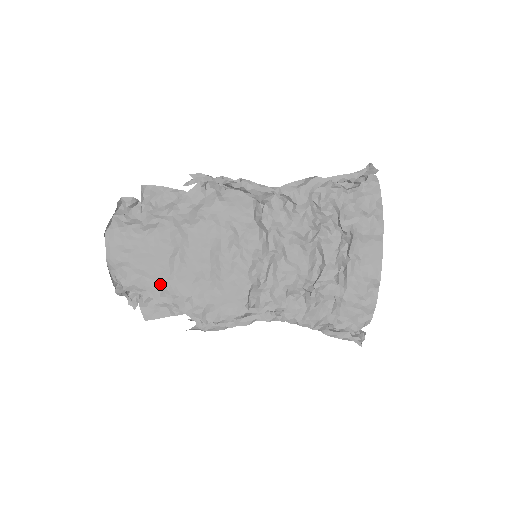
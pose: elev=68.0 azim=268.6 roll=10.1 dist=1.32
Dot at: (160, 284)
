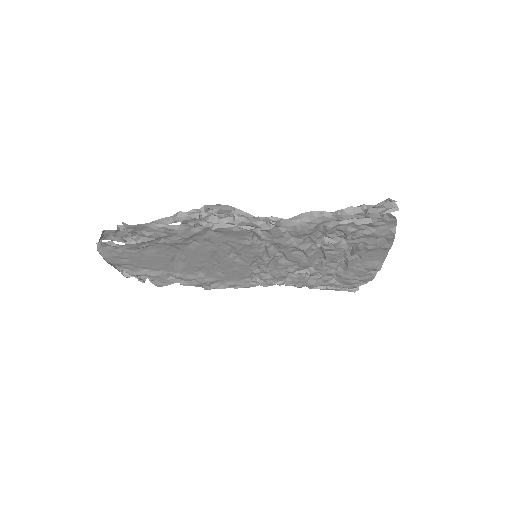
Dot at: (165, 273)
